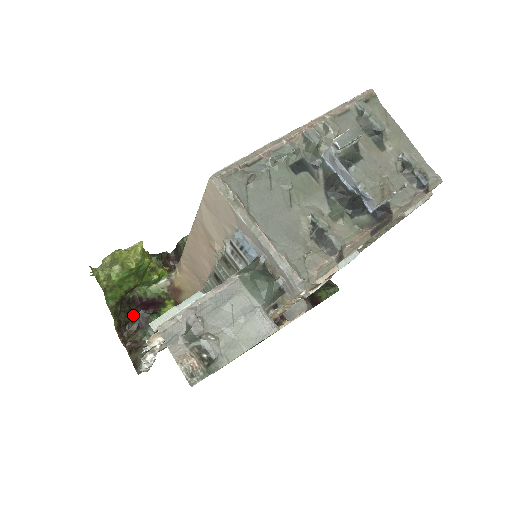
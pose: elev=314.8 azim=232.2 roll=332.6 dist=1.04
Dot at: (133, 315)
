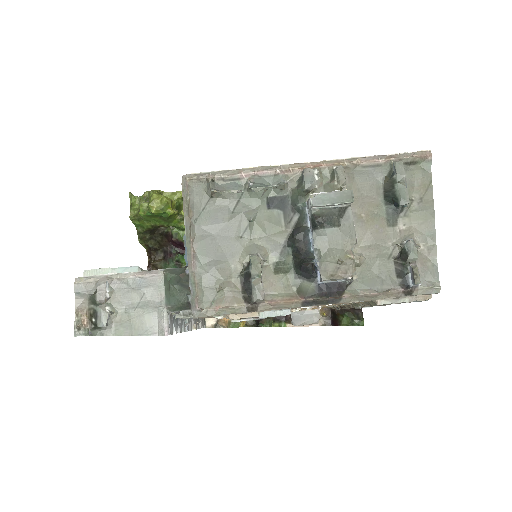
Dot at: (164, 246)
